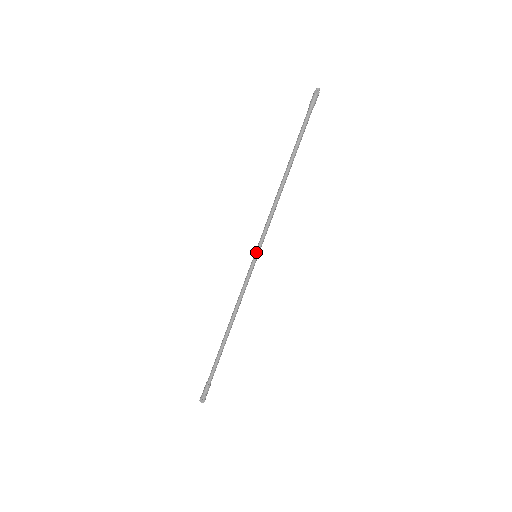
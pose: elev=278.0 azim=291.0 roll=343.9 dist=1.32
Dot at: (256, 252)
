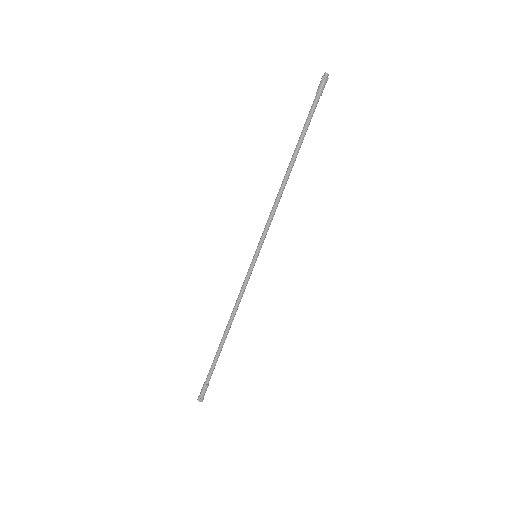
Dot at: (256, 252)
